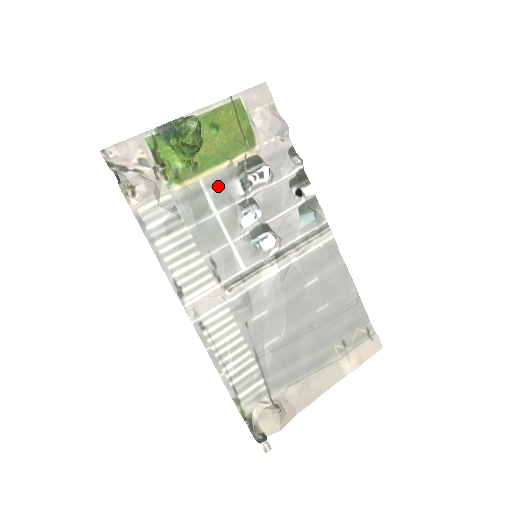
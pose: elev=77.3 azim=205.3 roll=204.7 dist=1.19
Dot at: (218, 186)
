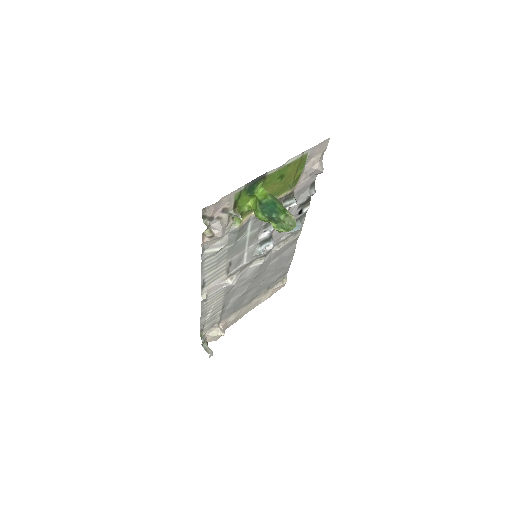
Dot at: occluded
